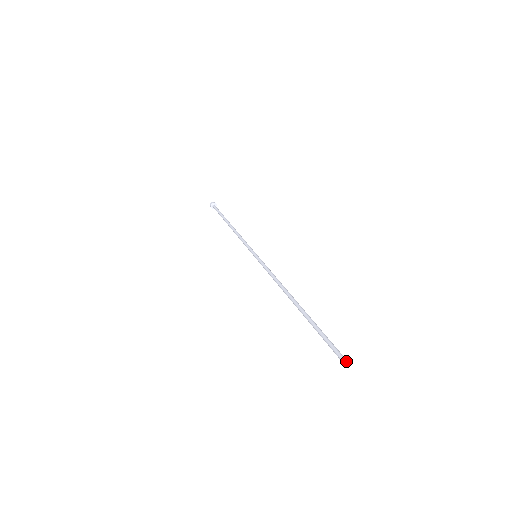
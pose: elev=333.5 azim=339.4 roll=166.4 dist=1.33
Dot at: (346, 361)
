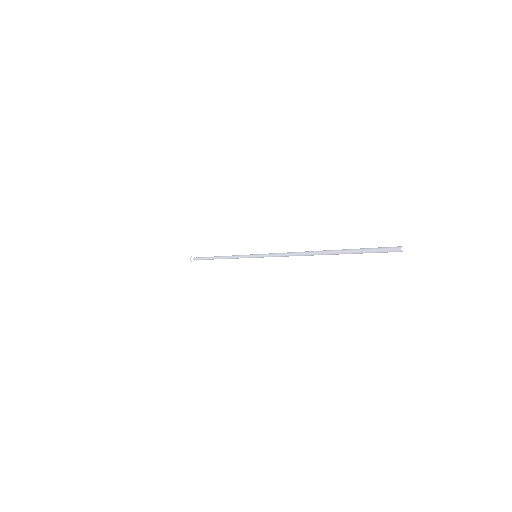
Dot at: (403, 246)
